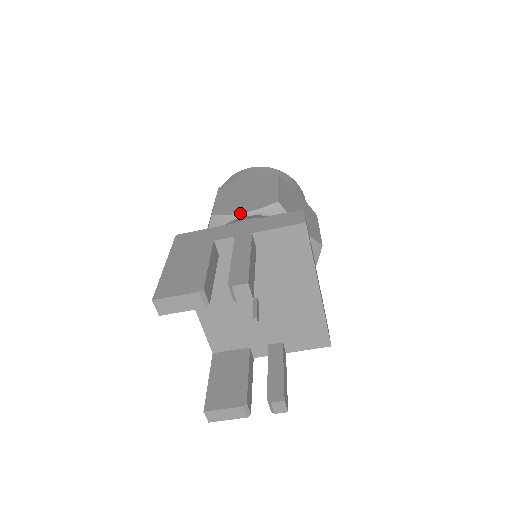
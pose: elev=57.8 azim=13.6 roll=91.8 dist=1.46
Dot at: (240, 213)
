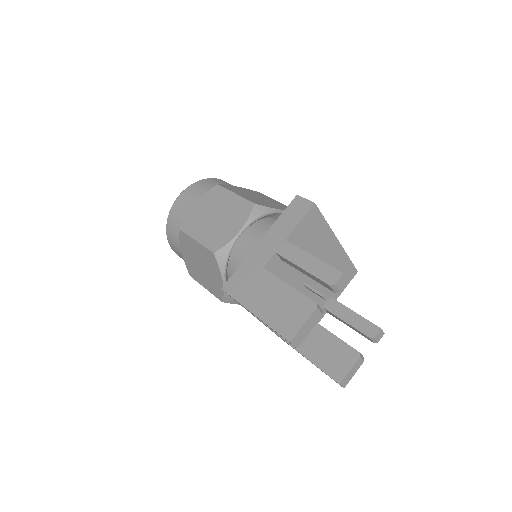
Dot at: (237, 234)
